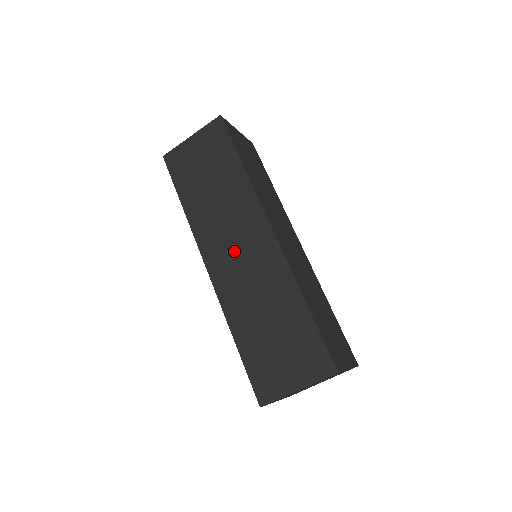
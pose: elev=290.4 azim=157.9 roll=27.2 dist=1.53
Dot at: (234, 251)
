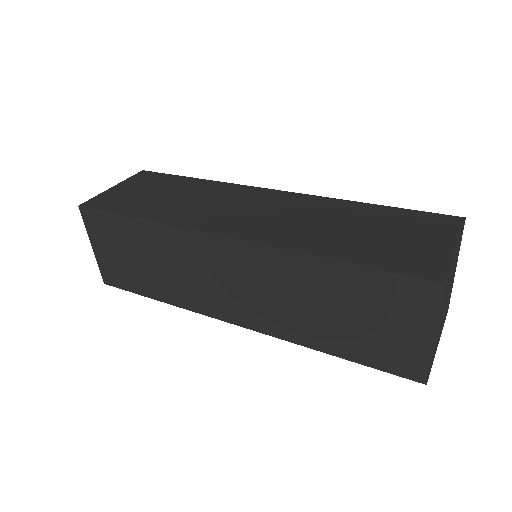
Dot at: (247, 213)
